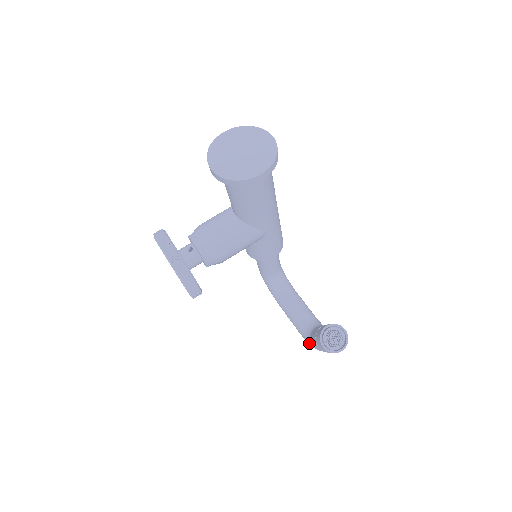
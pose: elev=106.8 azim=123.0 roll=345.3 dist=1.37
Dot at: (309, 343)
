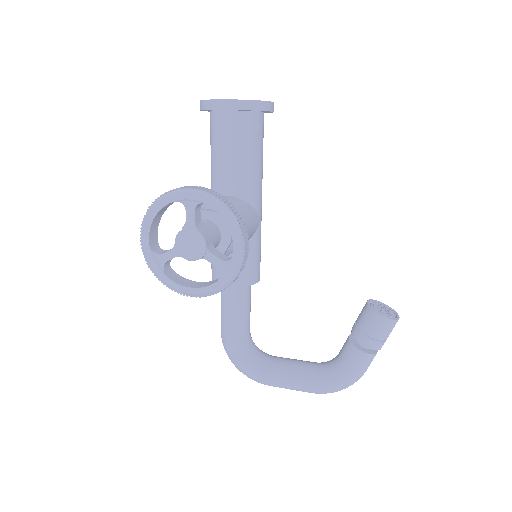
Dot at: (343, 377)
